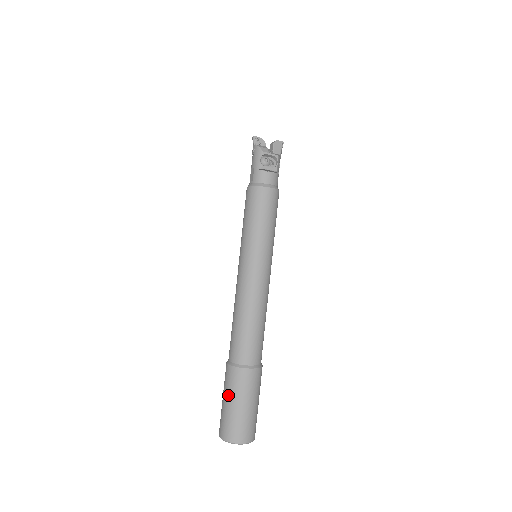
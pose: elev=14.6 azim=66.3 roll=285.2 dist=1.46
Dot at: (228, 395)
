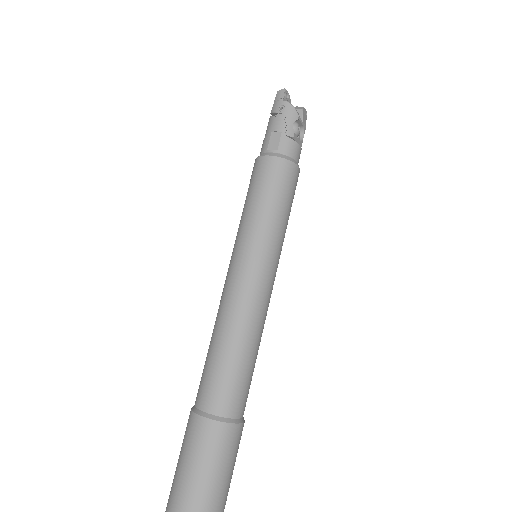
Dot at: (203, 468)
